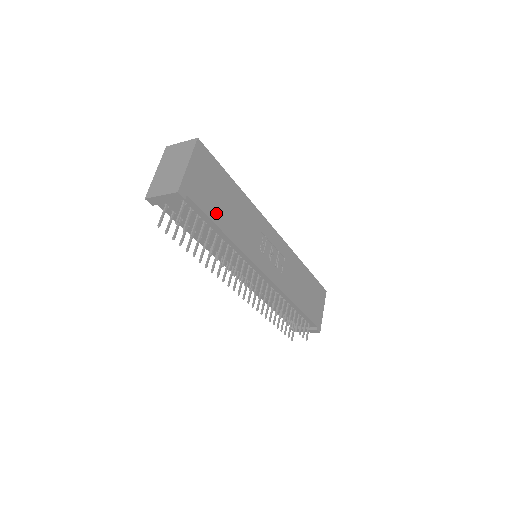
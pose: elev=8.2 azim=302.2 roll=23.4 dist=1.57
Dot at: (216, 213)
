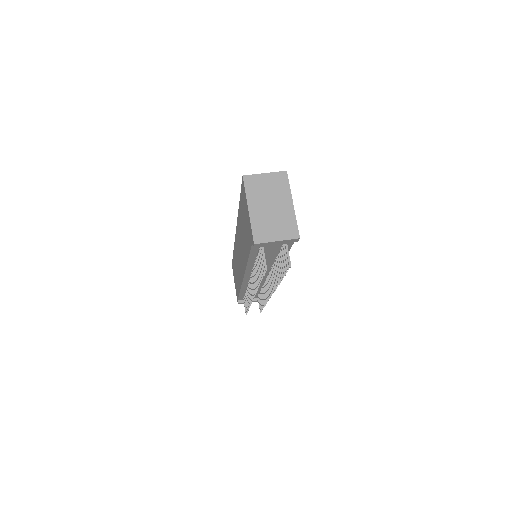
Dot at: occluded
